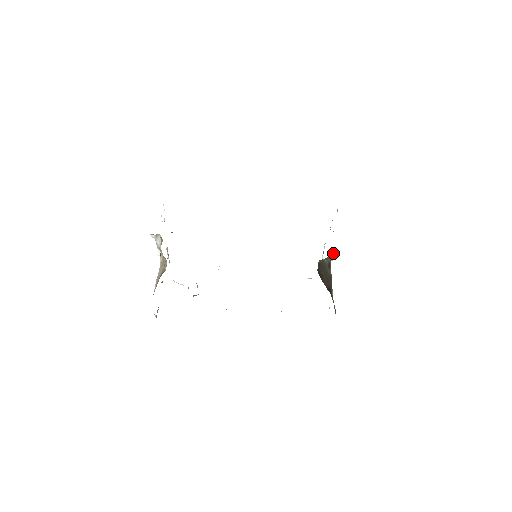
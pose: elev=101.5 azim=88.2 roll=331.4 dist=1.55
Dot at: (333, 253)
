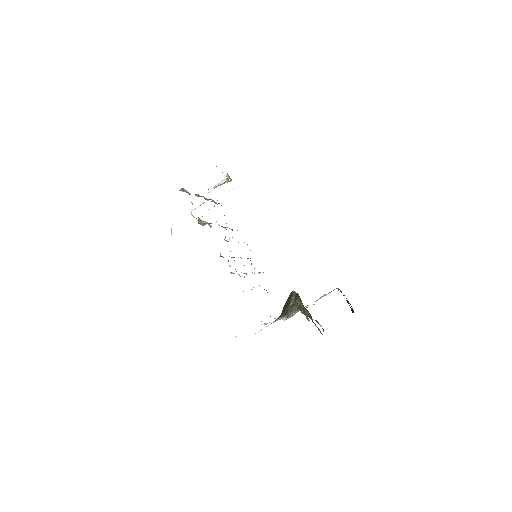
Dot at: (294, 312)
